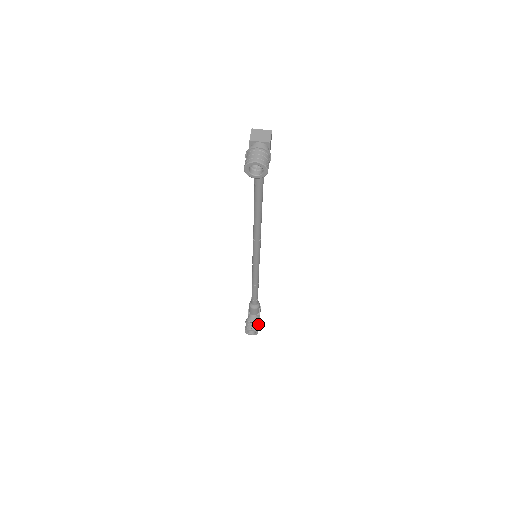
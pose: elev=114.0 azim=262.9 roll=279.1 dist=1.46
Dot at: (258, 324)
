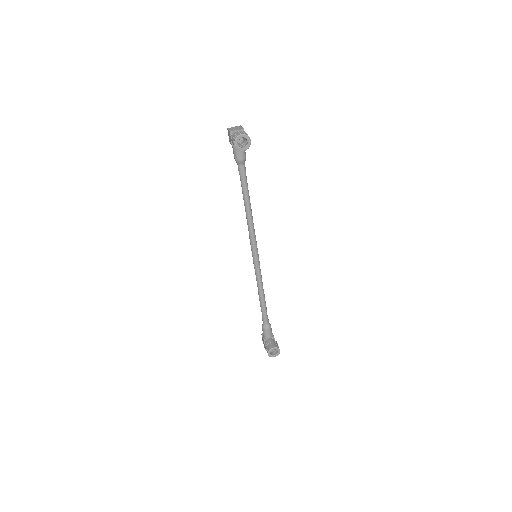
Dot at: (276, 344)
